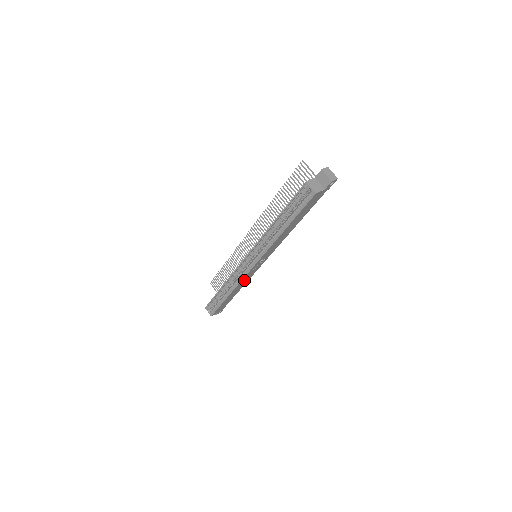
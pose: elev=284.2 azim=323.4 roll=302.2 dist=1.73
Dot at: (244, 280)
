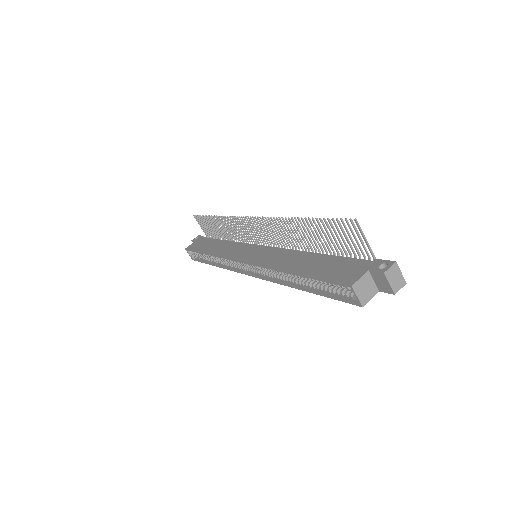
Dot at: occluded
